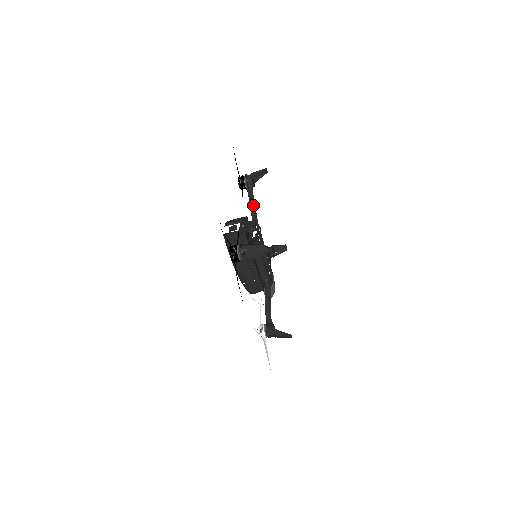
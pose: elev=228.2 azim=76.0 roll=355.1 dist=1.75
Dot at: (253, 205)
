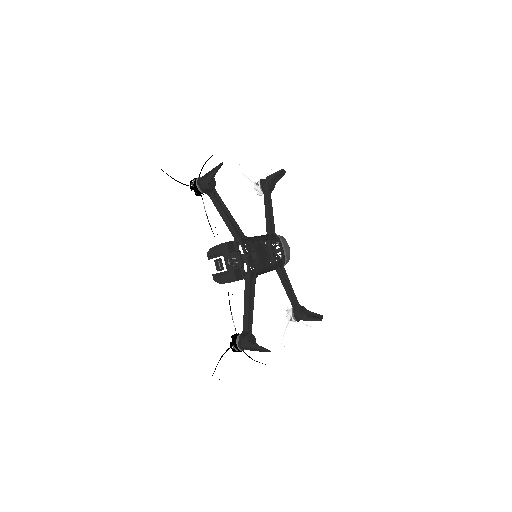
Dot at: (226, 219)
